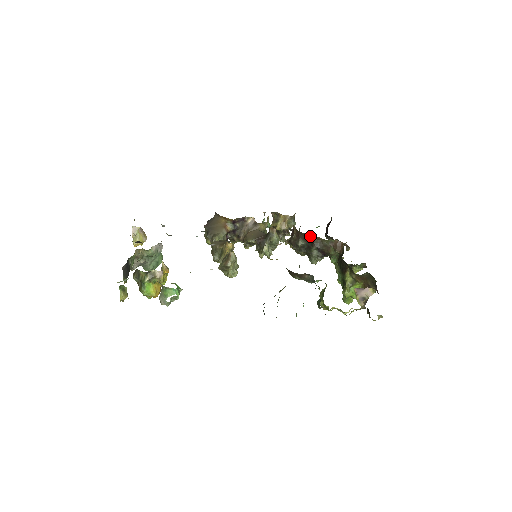
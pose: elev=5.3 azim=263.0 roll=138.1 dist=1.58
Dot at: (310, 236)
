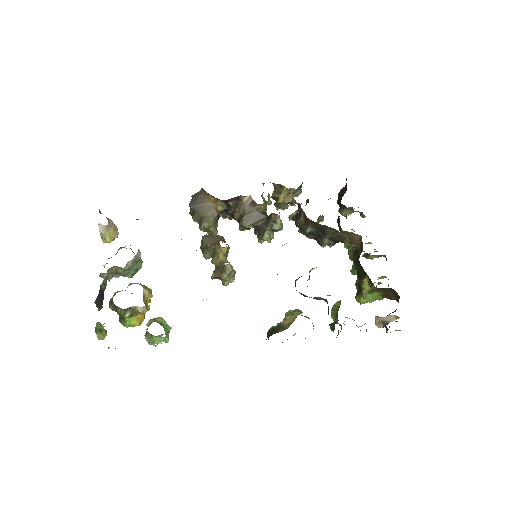
Dot at: (322, 225)
